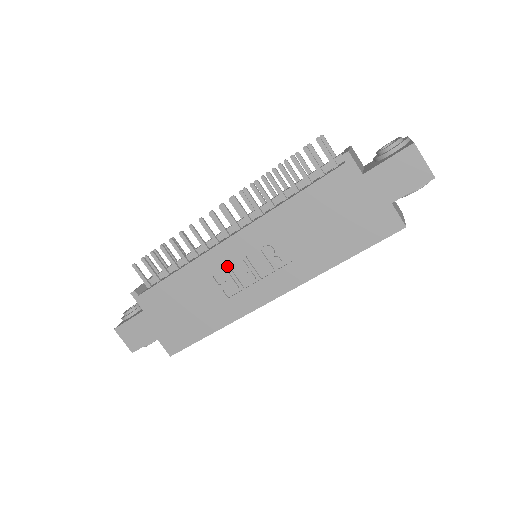
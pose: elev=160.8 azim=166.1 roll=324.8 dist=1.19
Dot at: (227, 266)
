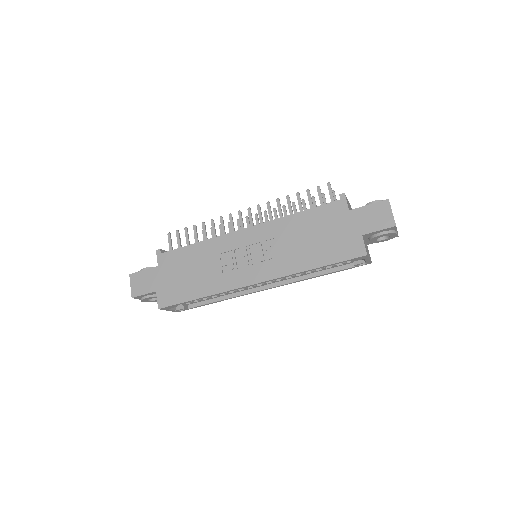
Dot at: (233, 249)
